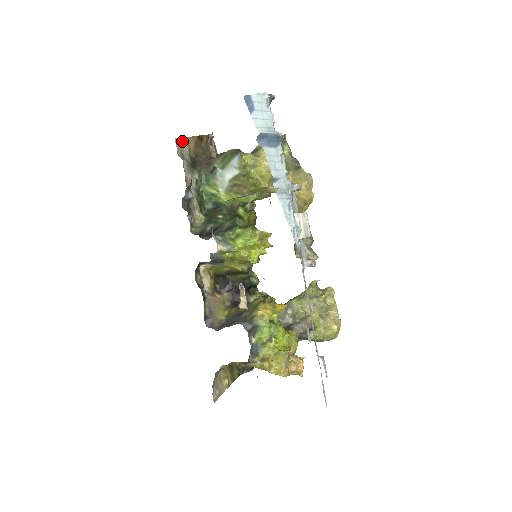
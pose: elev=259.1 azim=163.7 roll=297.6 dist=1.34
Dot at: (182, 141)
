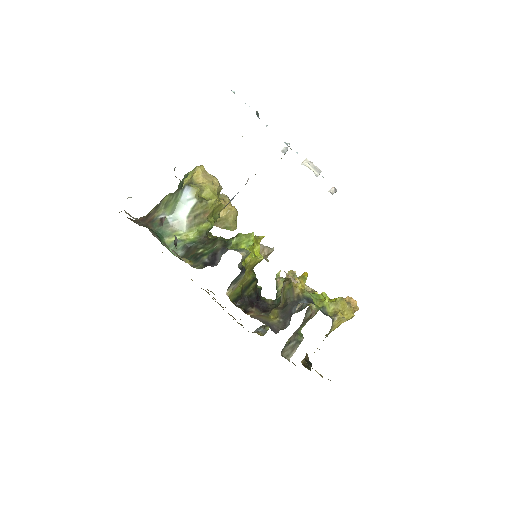
Dot at: occluded
